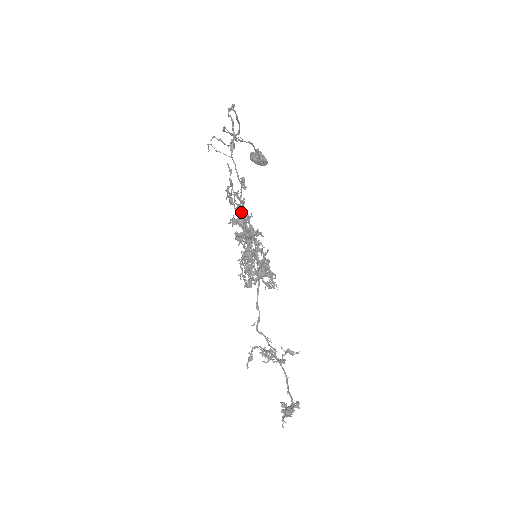
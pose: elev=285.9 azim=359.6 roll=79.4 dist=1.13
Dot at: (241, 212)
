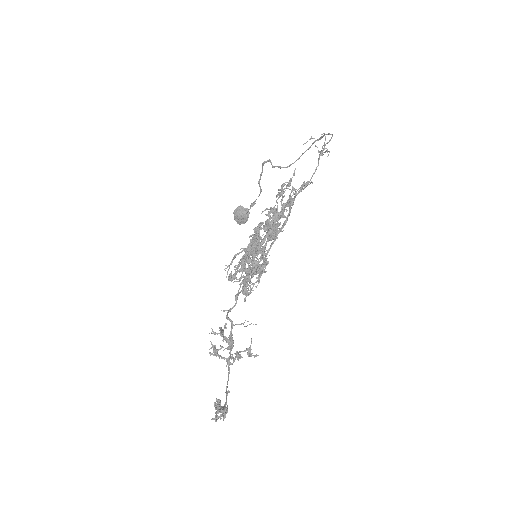
Dot at: (286, 206)
